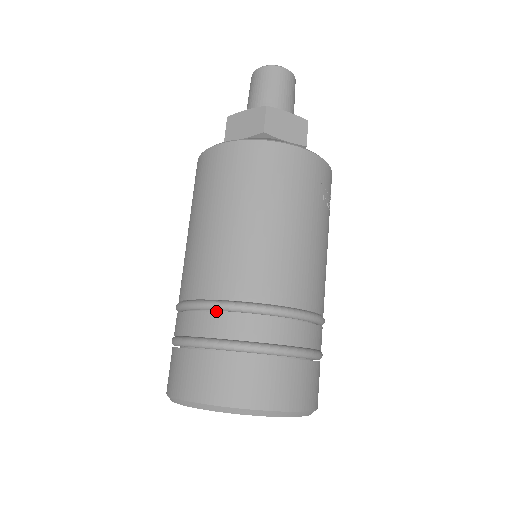
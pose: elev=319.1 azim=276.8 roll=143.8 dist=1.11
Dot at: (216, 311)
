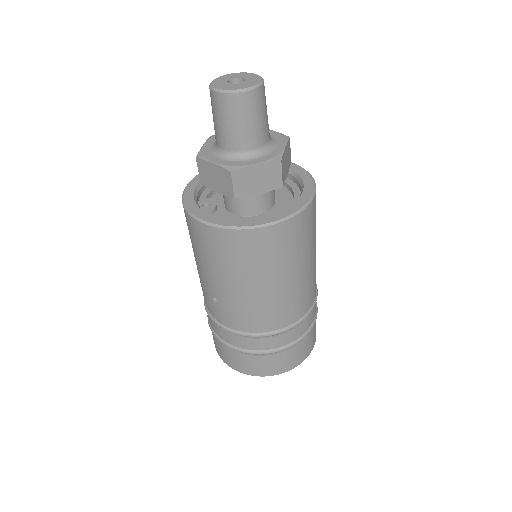
Dot at: occluded
